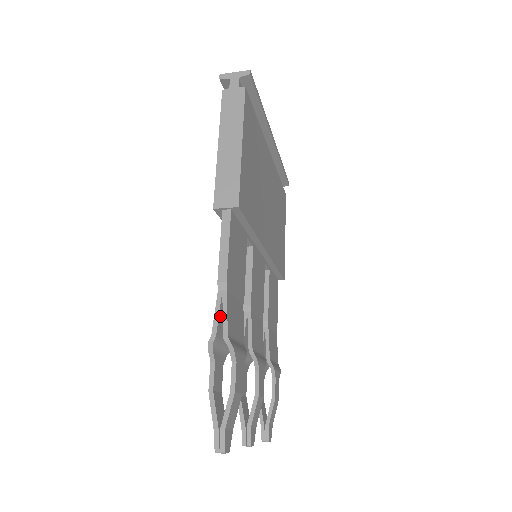
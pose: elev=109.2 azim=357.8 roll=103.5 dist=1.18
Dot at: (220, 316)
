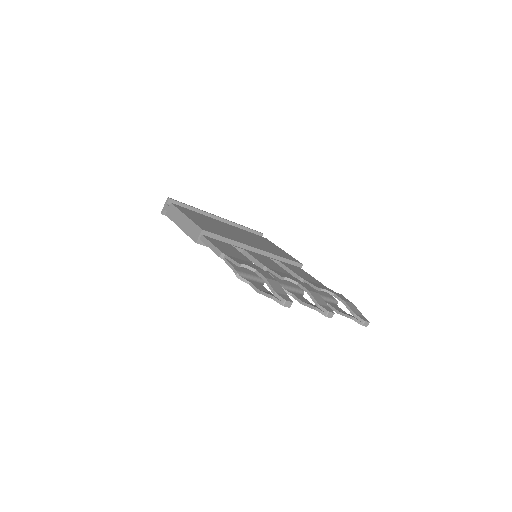
Dot at: (233, 265)
